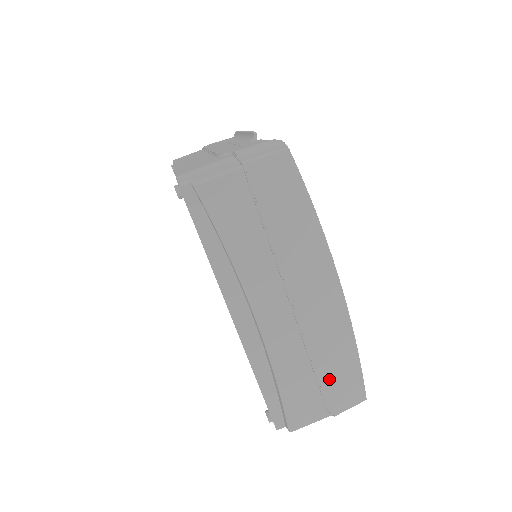
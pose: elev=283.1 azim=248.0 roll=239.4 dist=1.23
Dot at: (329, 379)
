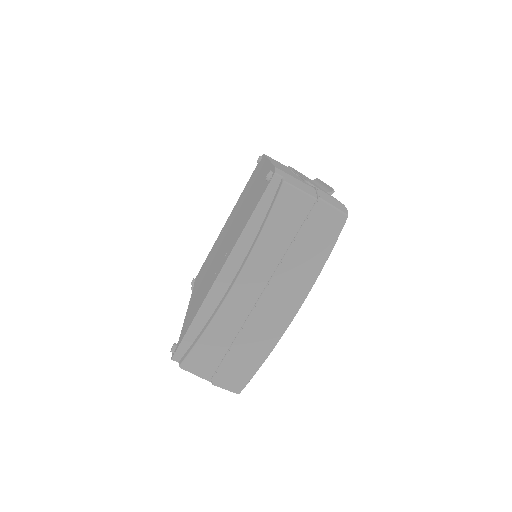
Dot at: (233, 360)
